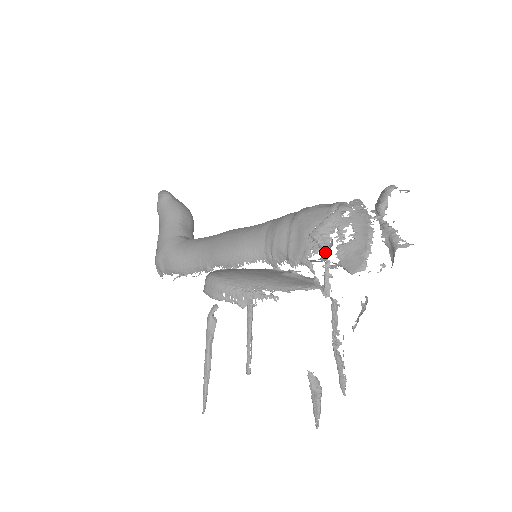
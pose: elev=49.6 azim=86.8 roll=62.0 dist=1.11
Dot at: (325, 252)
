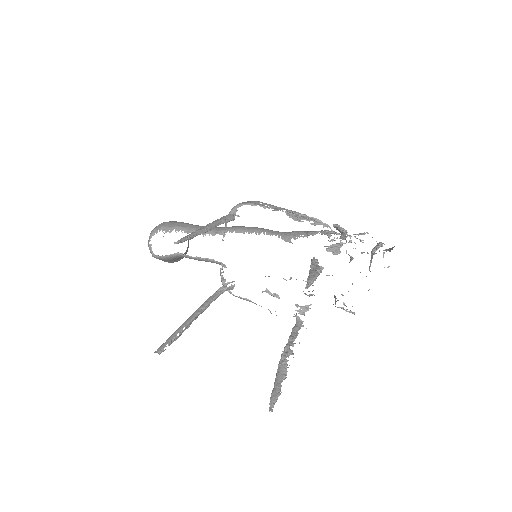
Dot at: occluded
